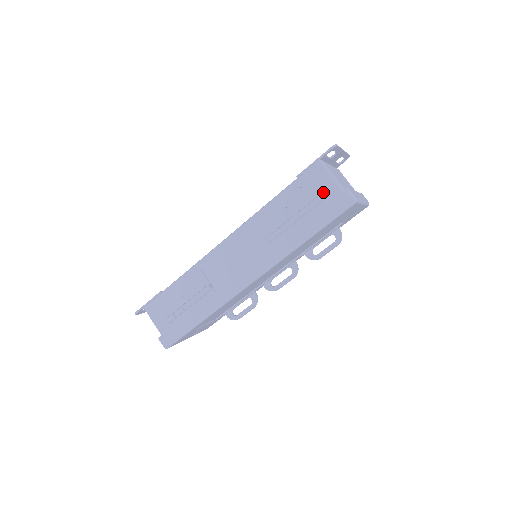
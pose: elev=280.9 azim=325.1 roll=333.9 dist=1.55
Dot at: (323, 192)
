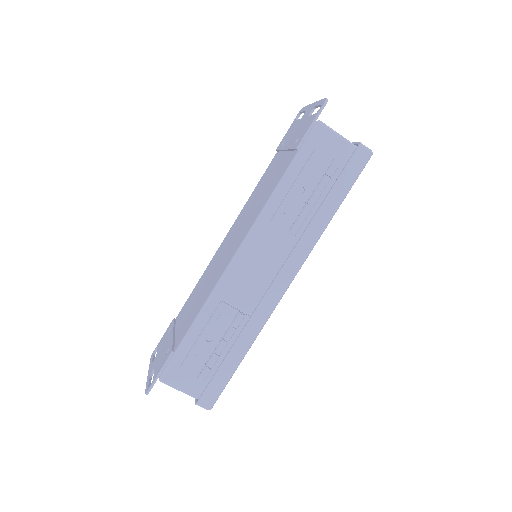
Dot at: (334, 155)
